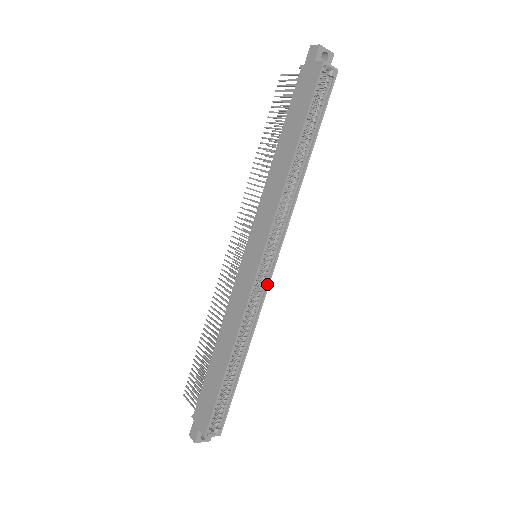
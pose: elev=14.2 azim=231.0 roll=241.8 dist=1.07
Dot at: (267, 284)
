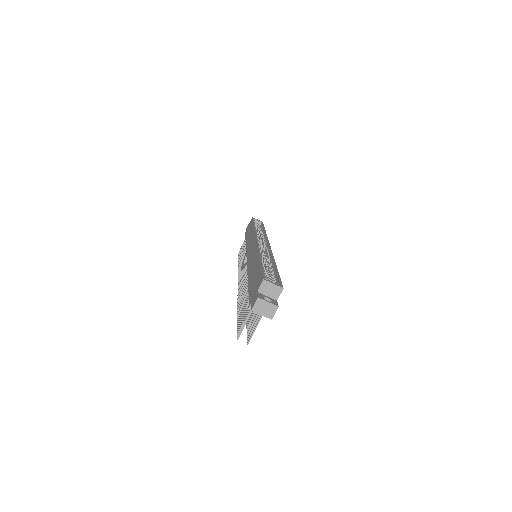
Dot at: (269, 248)
